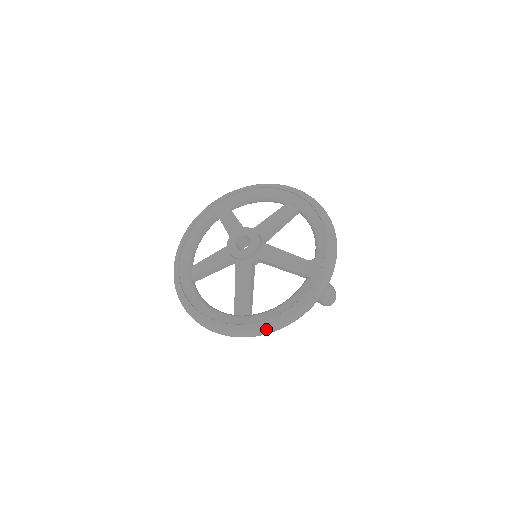
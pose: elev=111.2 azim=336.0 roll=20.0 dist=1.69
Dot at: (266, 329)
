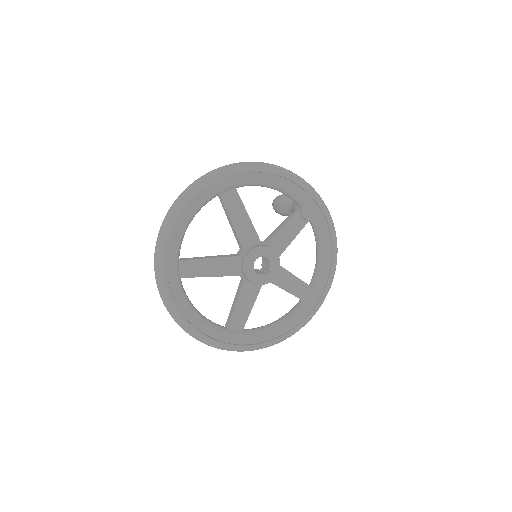
Dot at: occluded
